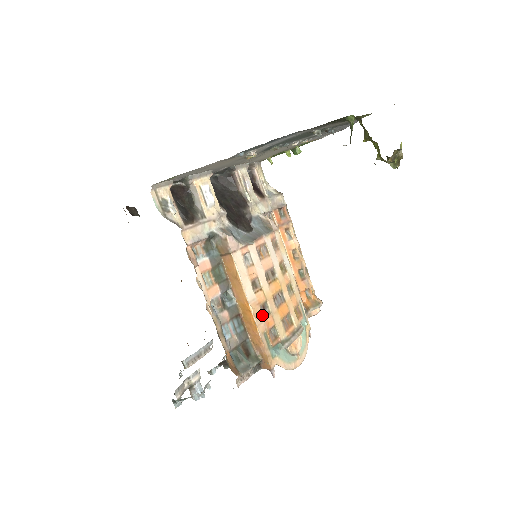
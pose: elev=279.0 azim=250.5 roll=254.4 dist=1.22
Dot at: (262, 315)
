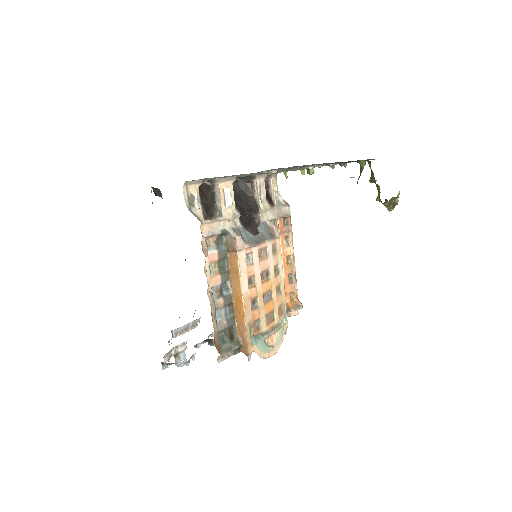
Dot at: (251, 308)
